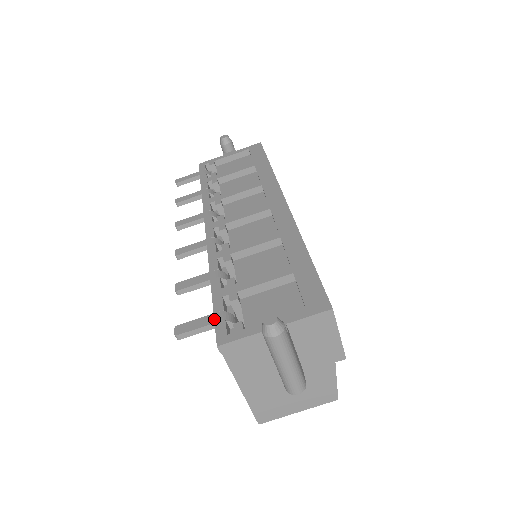
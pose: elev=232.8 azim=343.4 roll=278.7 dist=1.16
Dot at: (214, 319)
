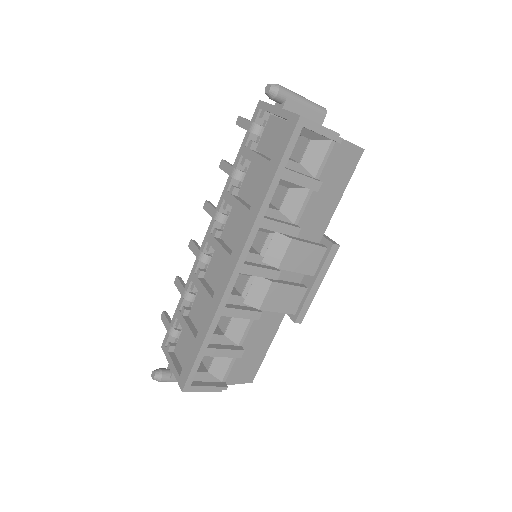
Dot at: (168, 329)
